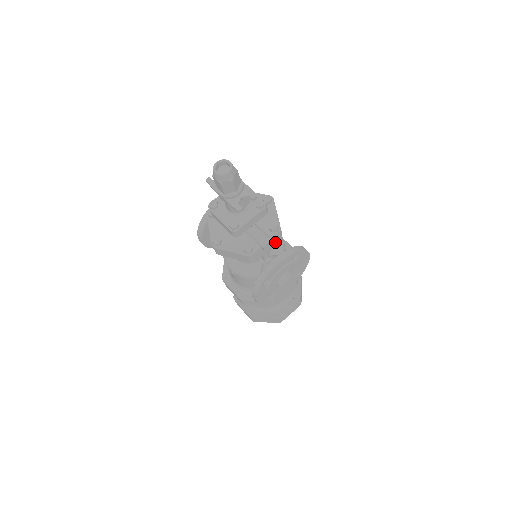
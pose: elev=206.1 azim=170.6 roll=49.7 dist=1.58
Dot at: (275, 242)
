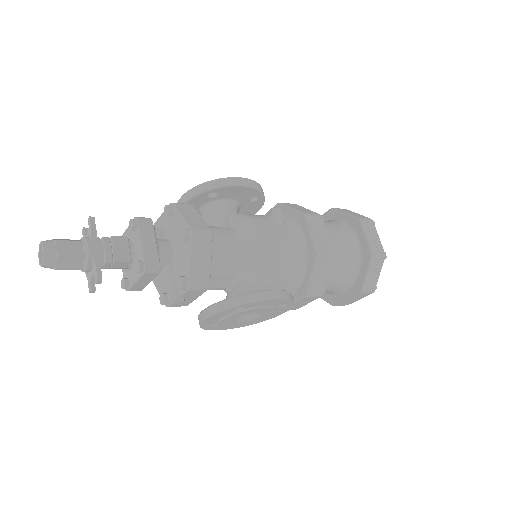
Dot at: (199, 293)
